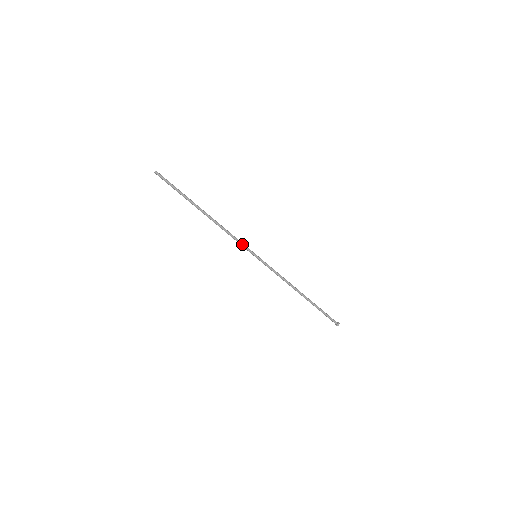
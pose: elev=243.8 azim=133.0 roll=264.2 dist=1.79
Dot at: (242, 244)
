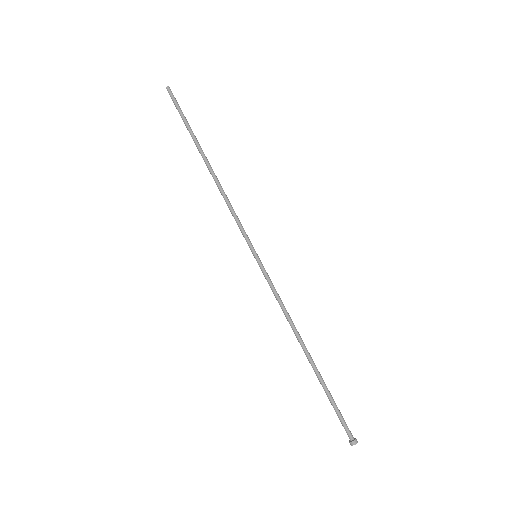
Dot at: (242, 228)
